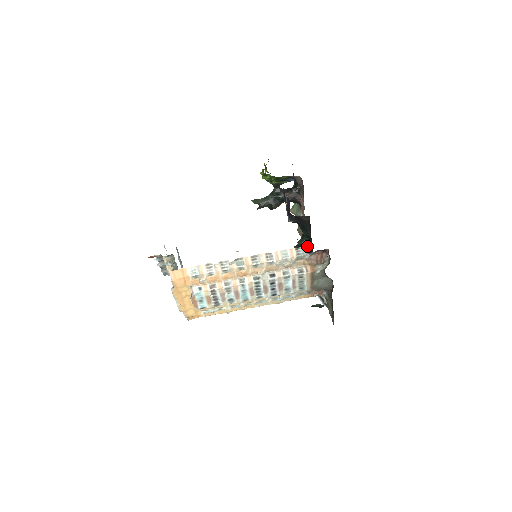
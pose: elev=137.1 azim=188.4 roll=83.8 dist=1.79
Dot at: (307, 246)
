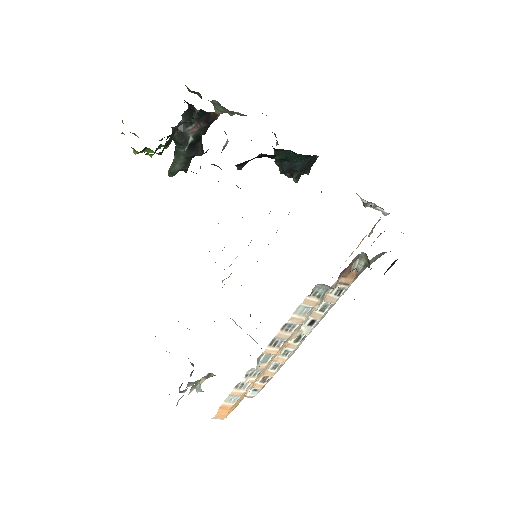
Dot at: (290, 154)
